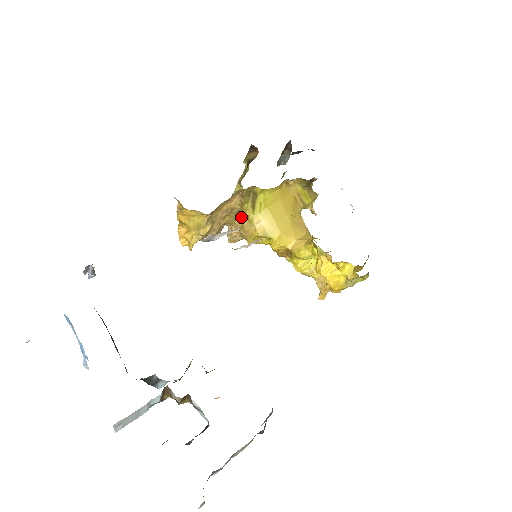
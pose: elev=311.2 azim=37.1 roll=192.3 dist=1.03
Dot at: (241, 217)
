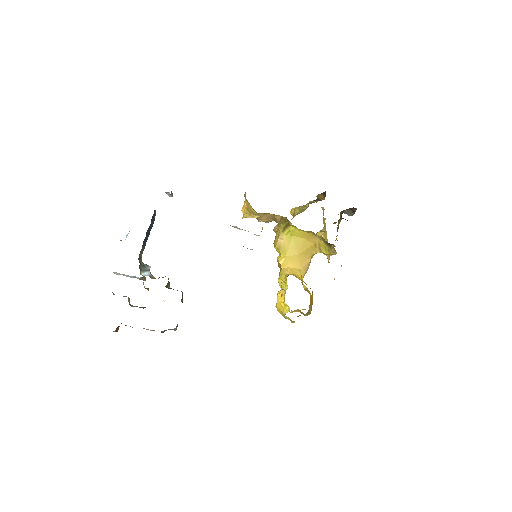
Dot at: occluded
